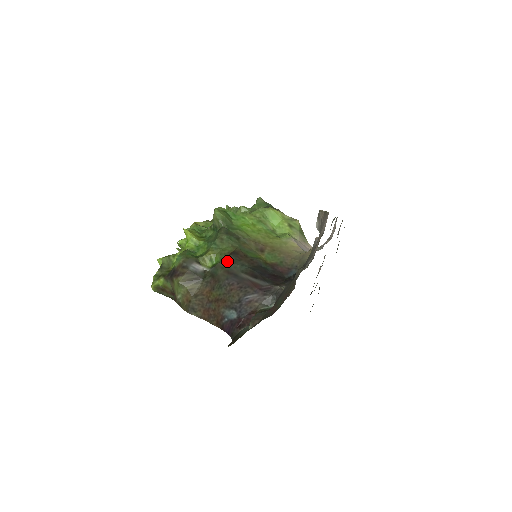
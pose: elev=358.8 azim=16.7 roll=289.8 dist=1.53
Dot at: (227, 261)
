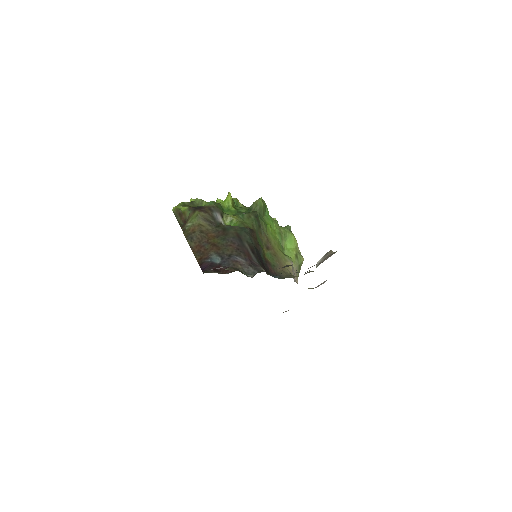
Dot at: (243, 229)
